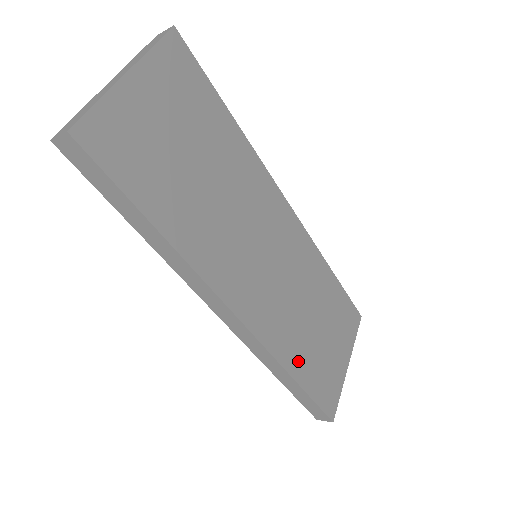
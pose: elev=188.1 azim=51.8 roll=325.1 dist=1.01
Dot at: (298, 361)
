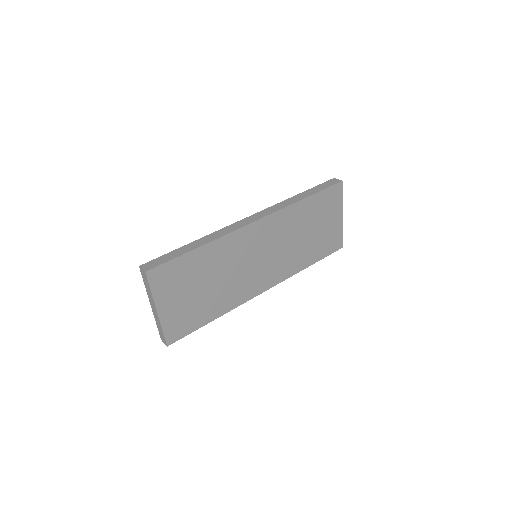
Dot at: (306, 259)
